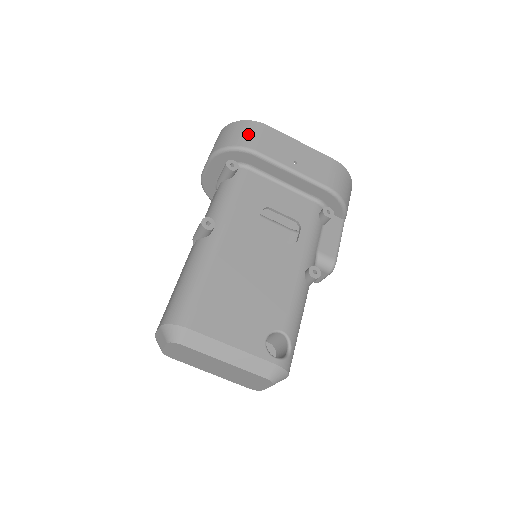
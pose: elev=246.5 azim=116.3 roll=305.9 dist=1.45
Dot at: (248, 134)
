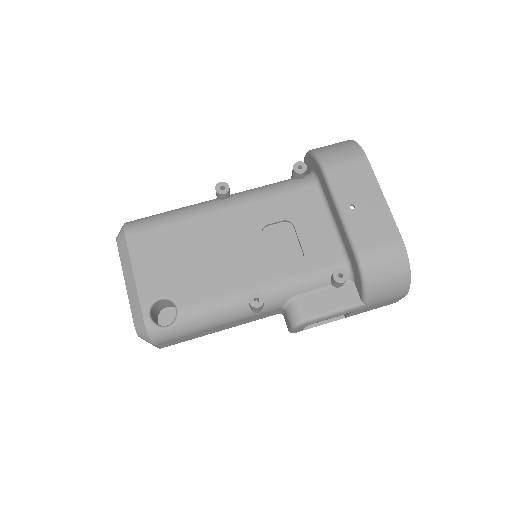
Dot at: (340, 153)
